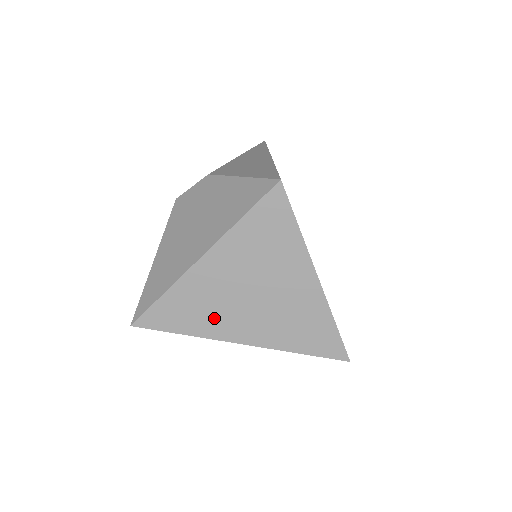
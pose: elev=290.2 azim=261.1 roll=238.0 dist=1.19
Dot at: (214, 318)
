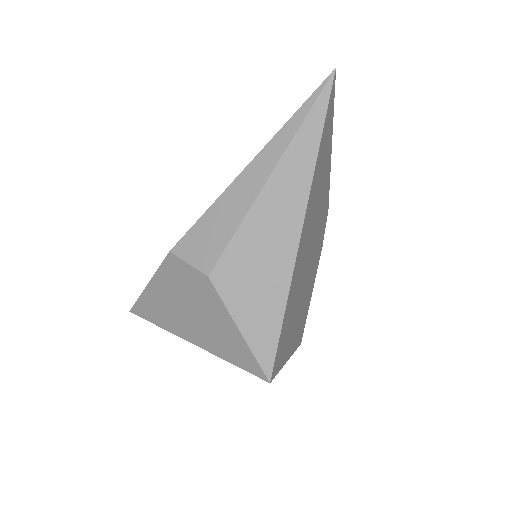
Dot at: occluded
